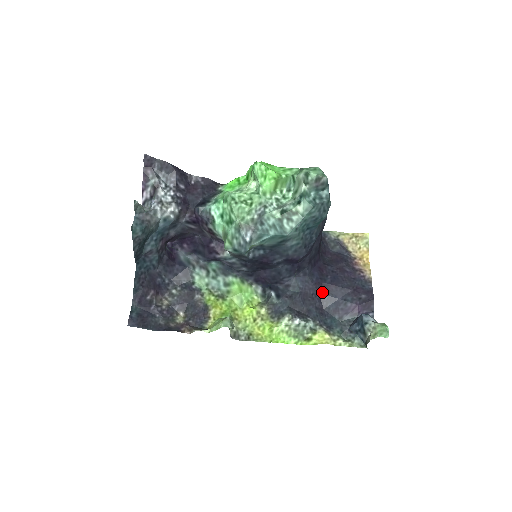
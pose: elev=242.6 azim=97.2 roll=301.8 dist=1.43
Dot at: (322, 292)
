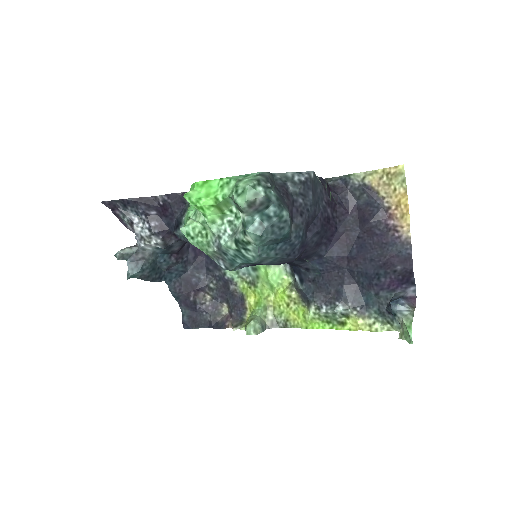
Dot at: (349, 267)
